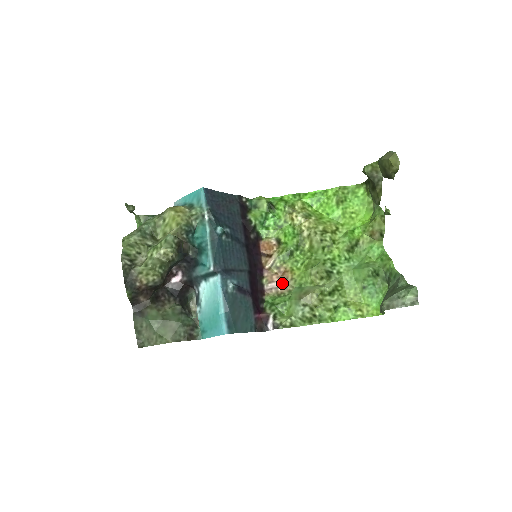
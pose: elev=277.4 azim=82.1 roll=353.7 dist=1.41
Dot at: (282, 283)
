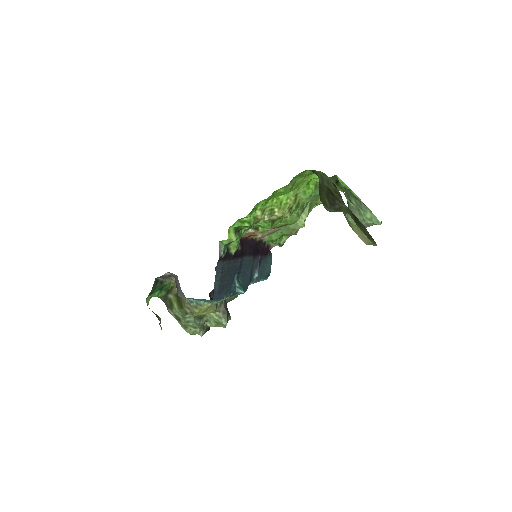
Dot at: (271, 231)
